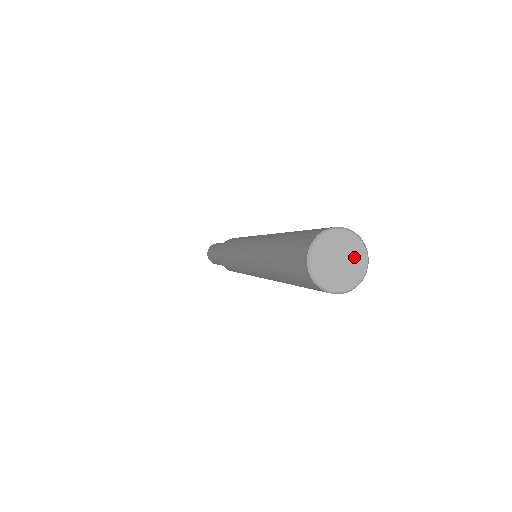
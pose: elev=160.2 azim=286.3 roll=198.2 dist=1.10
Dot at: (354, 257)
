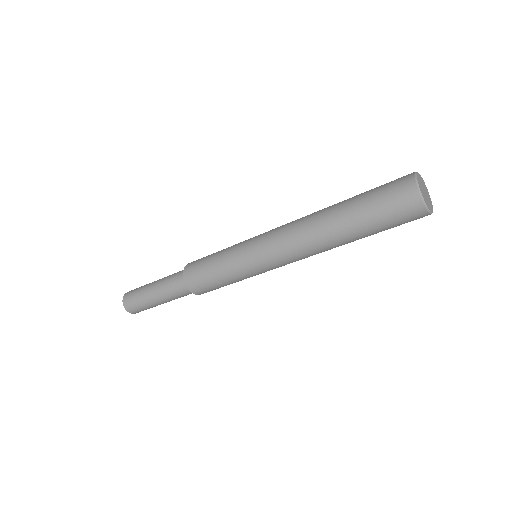
Dot at: (426, 191)
